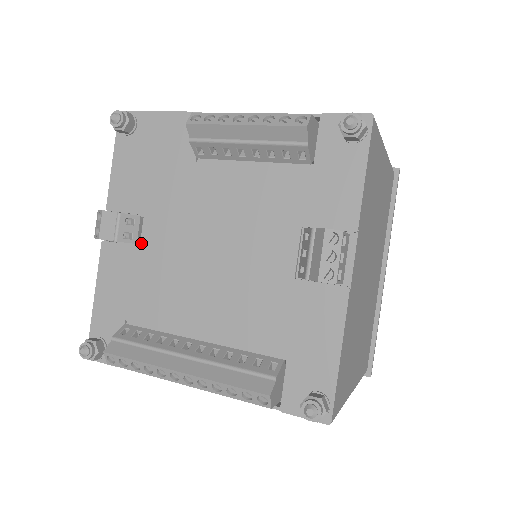
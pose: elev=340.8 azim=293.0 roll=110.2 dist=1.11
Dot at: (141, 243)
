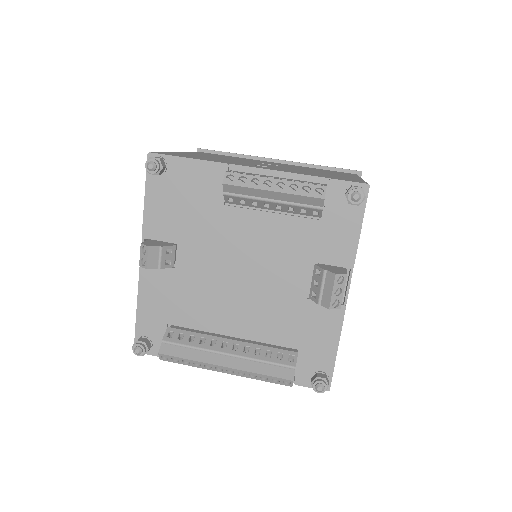
Dot at: (177, 266)
